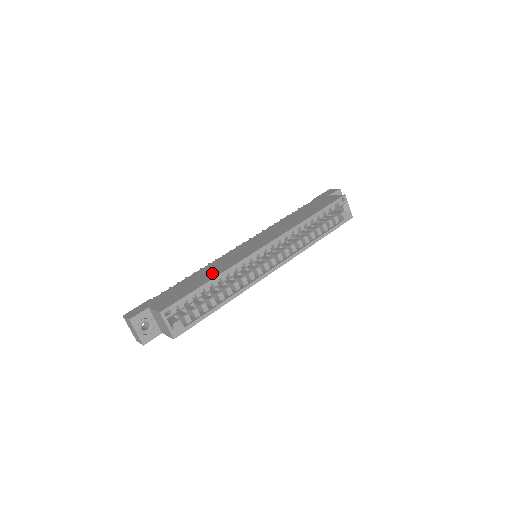
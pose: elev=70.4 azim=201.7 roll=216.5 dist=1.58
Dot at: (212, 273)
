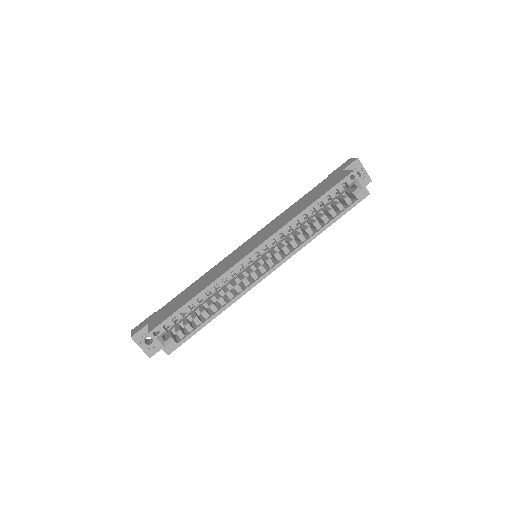
Dot at: (203, 285)
